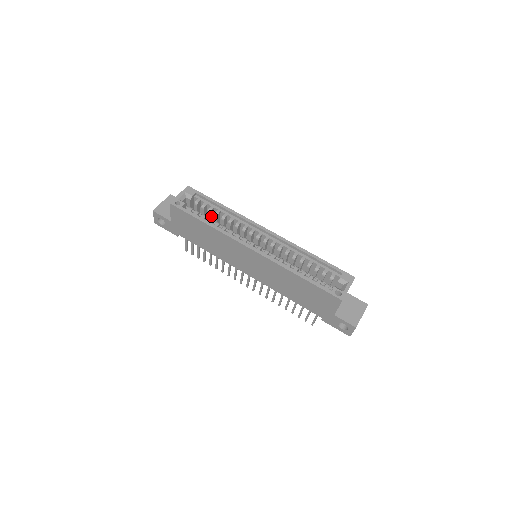
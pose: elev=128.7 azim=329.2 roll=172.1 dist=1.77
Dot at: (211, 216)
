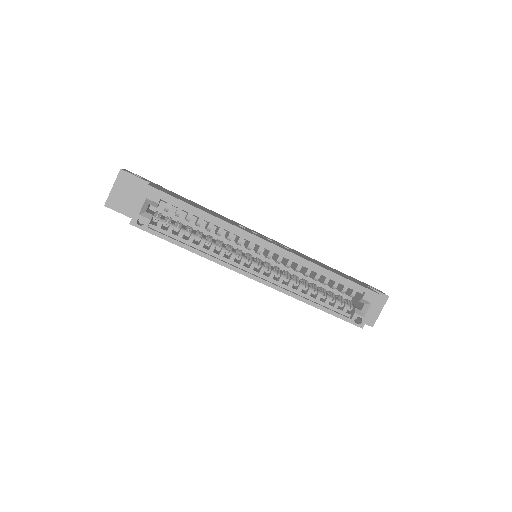
Dot at: occluded
